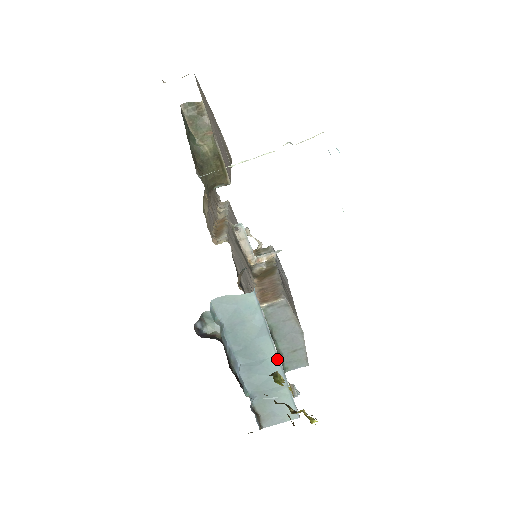
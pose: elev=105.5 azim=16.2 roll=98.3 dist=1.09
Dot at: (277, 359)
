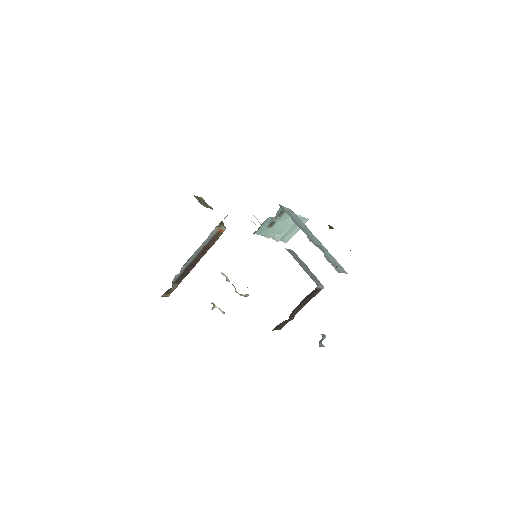
Dot at: (318, 241)
